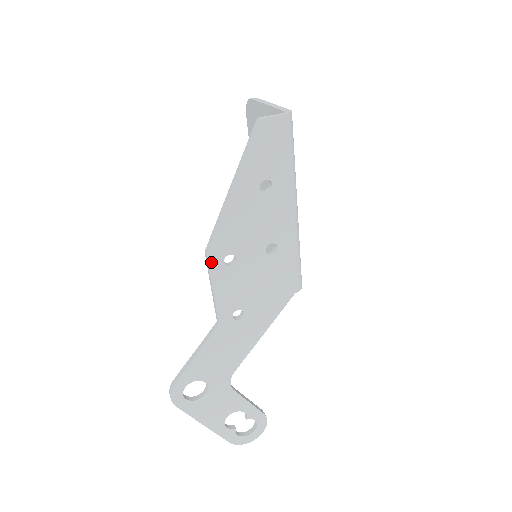
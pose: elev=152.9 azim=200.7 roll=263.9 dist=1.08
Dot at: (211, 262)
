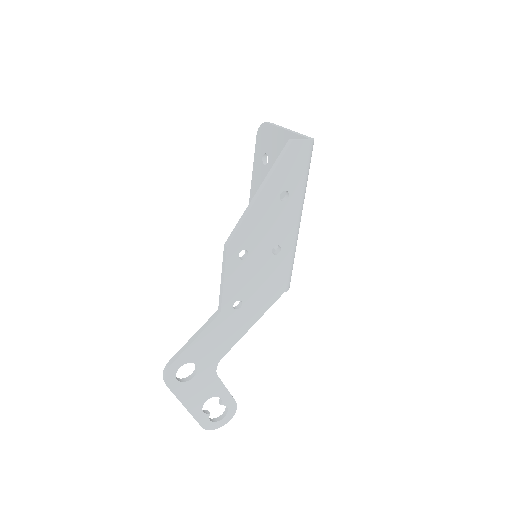
Dot at: (229, 254)
